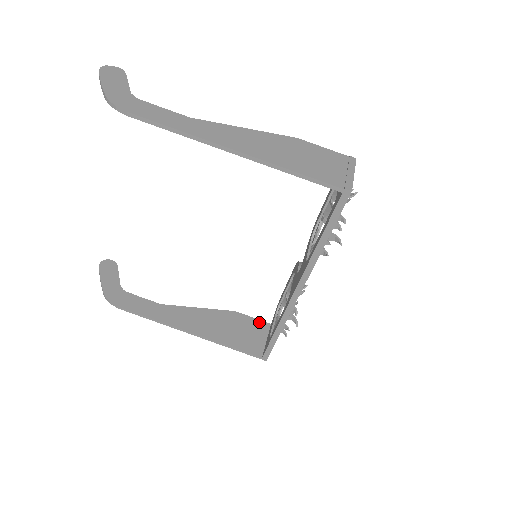
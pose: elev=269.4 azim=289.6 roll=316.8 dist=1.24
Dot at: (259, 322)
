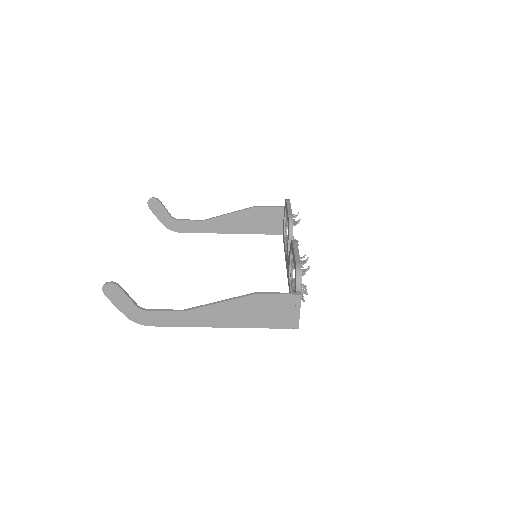
Dot at: (275, 209)
